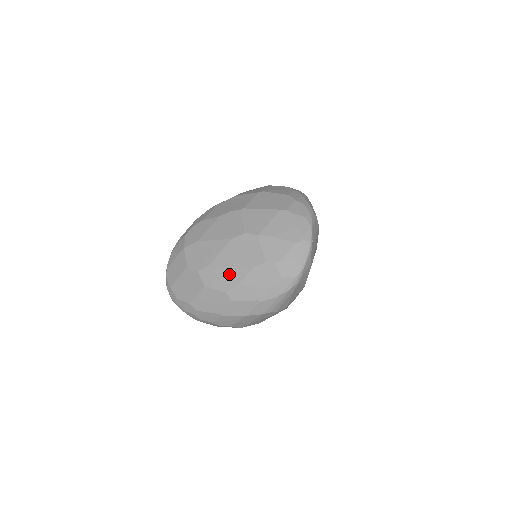
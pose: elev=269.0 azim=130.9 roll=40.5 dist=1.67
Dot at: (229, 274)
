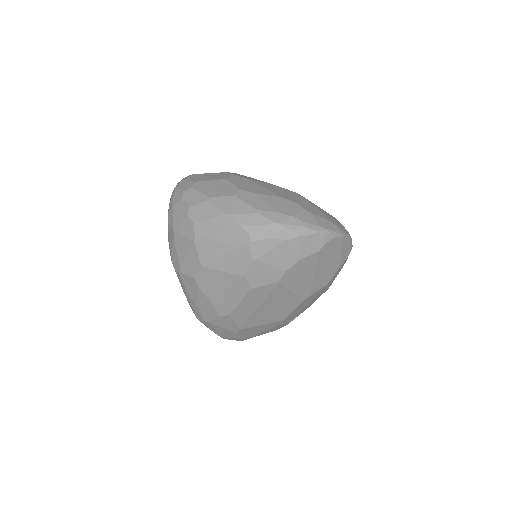
Dot at: (257, 188)
